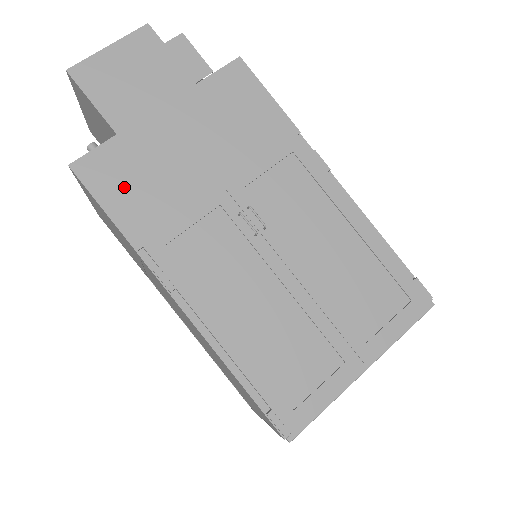
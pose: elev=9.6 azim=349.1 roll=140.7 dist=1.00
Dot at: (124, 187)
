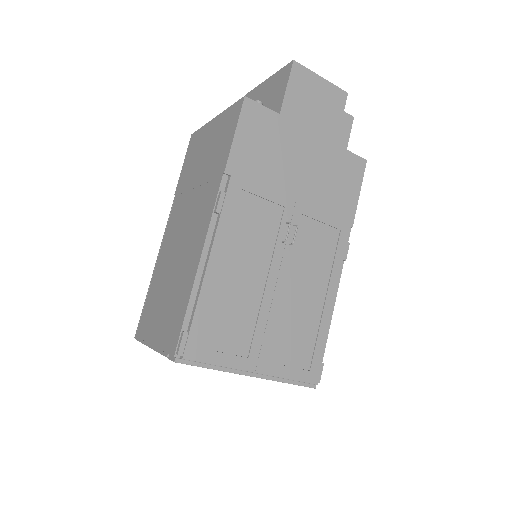
Dot at: (255, 139)
